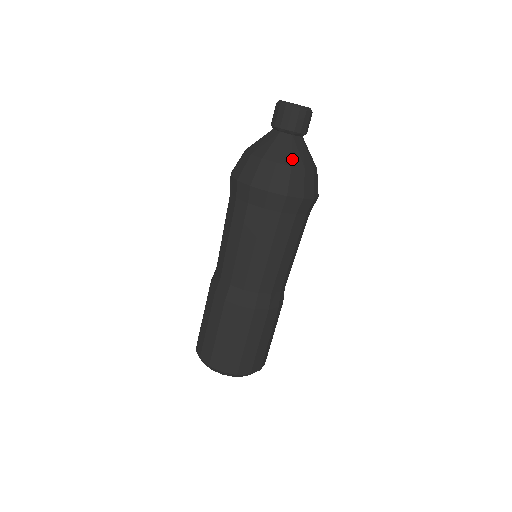
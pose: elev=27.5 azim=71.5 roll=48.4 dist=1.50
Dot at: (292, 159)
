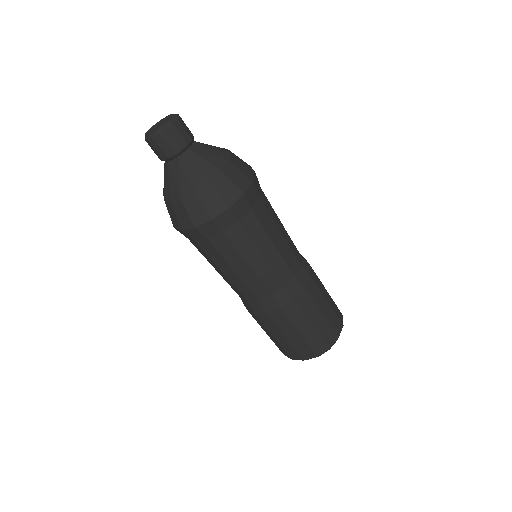
Dot at: (191, 183)
